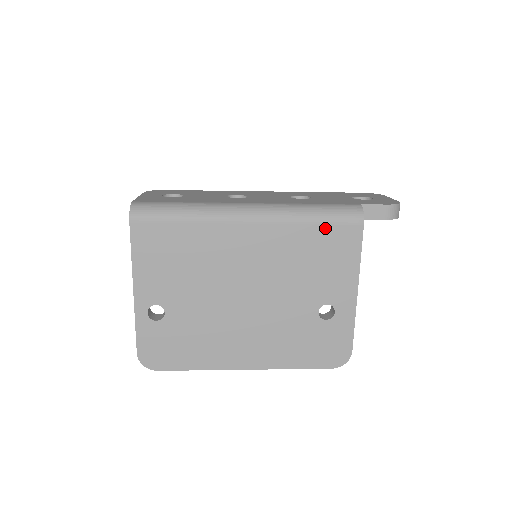
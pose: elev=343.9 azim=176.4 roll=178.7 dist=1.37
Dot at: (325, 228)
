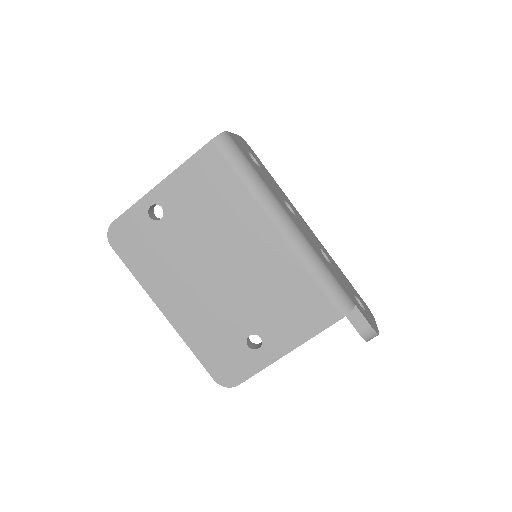
Dot at: (317, 291)
